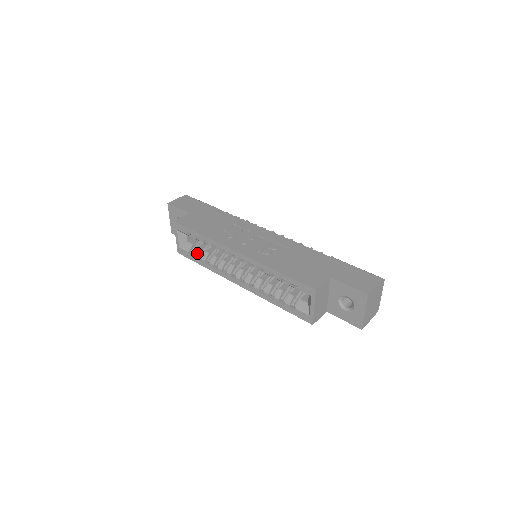
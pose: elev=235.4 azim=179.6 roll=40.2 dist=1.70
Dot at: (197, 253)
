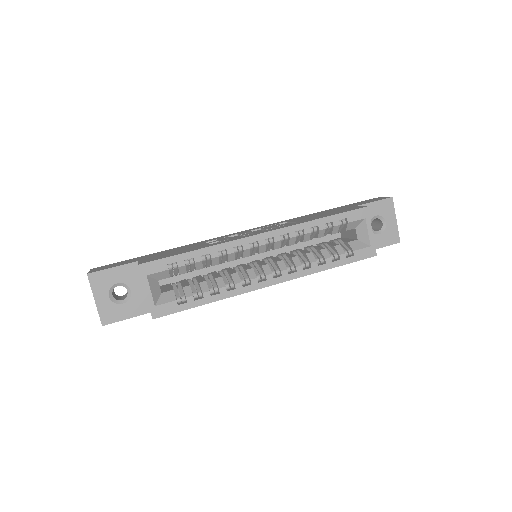
Dot at: (190, 292)
